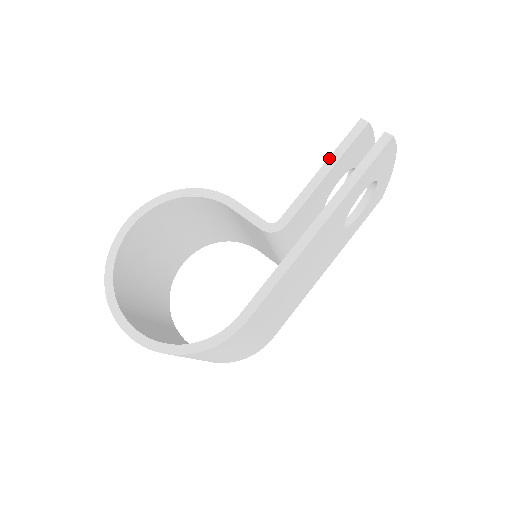
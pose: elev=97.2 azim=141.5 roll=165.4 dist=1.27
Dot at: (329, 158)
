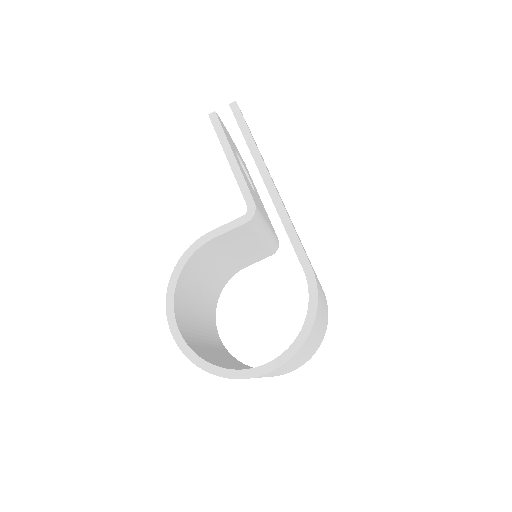
Dot at: (223, 149)
